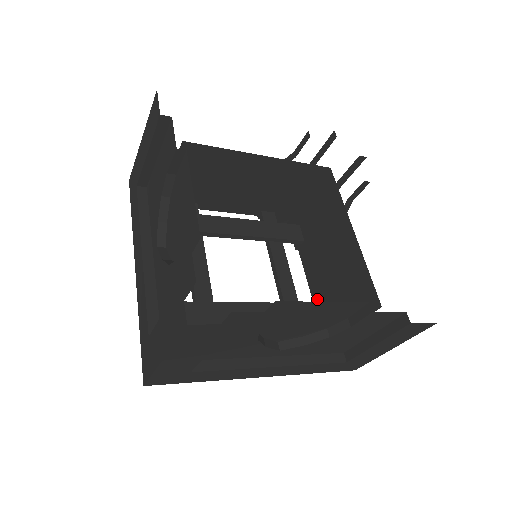
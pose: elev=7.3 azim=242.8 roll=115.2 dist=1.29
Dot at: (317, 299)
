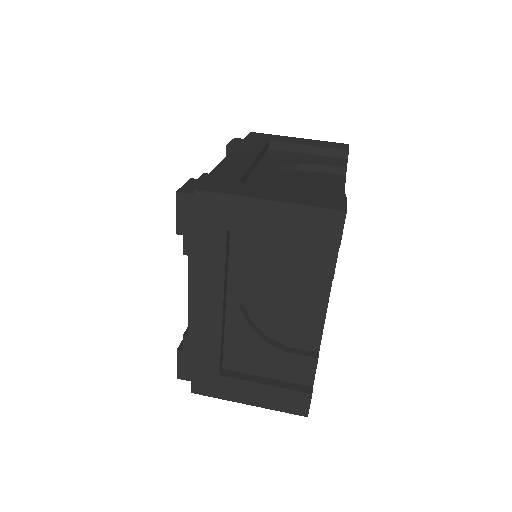
Dot at: occluded
